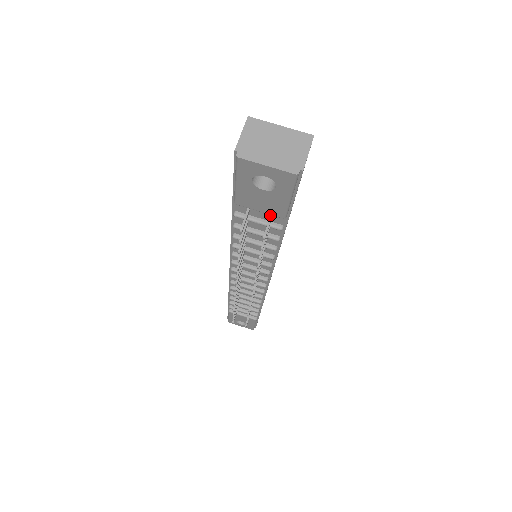
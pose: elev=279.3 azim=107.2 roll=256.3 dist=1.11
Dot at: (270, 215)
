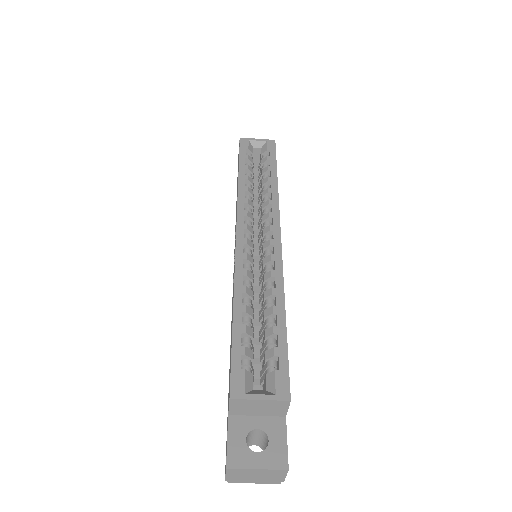
Dot at: occluded
